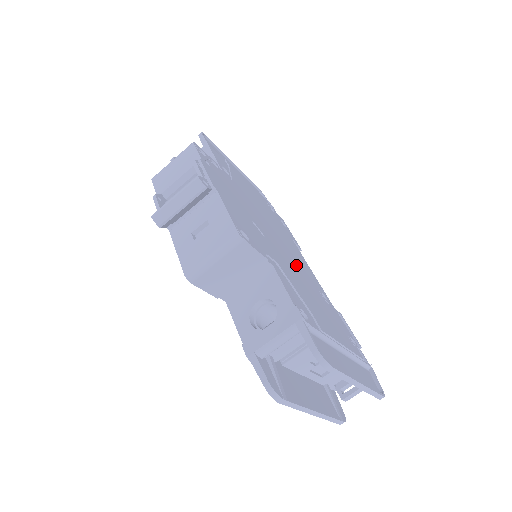
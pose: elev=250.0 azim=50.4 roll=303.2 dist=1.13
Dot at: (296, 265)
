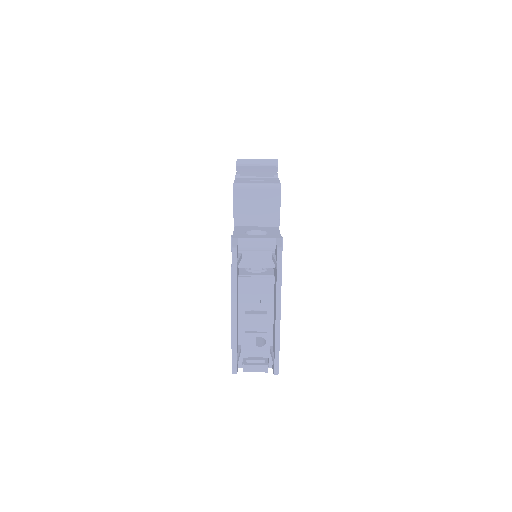
Dot at: occluded
